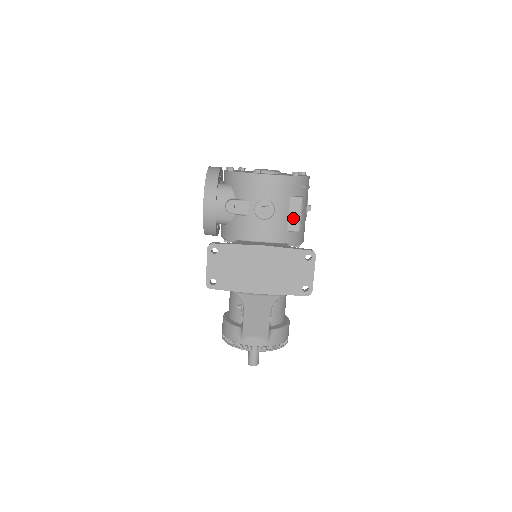
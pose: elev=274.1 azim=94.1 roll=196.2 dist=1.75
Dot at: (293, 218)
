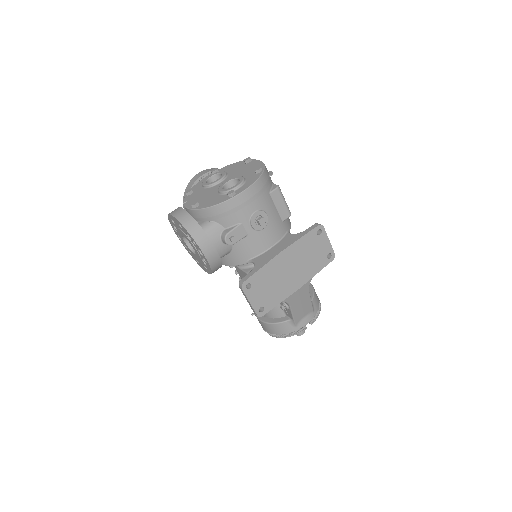
Dot at: (281, 208)
